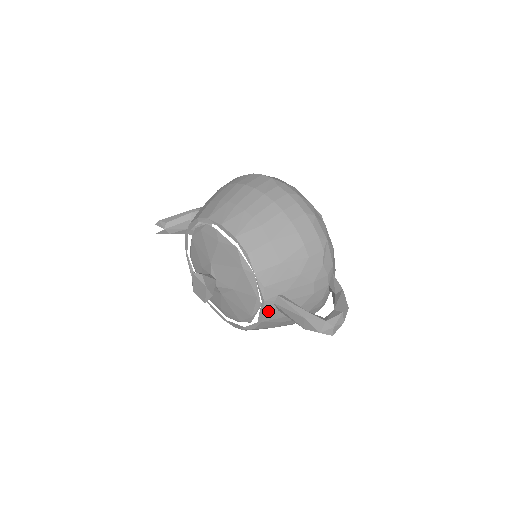
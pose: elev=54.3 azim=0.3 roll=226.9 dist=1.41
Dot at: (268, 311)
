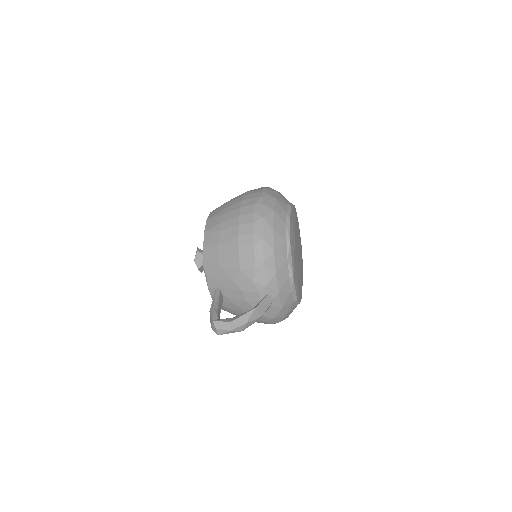
Dot at: occluded
